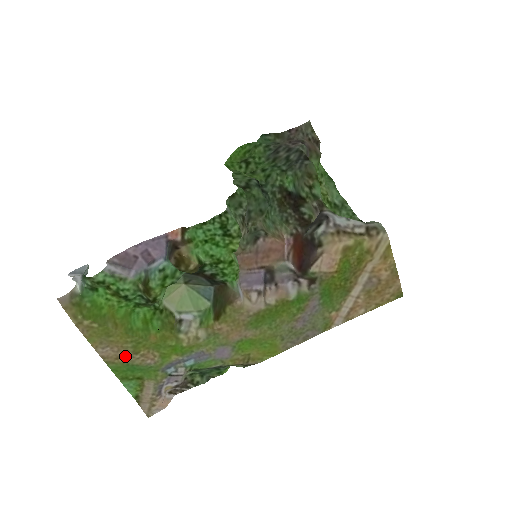
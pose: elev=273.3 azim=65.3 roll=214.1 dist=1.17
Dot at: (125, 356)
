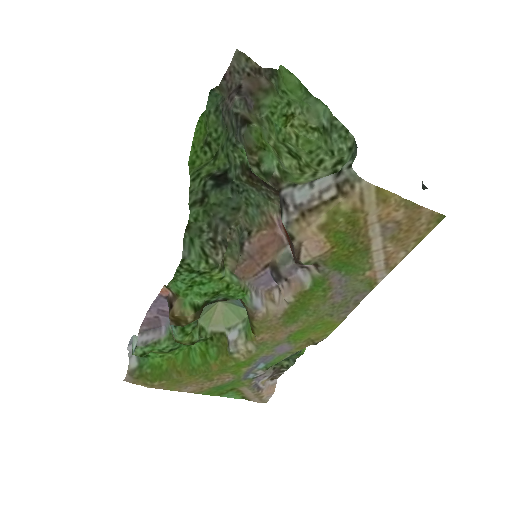
Dot at: (206, 385)
